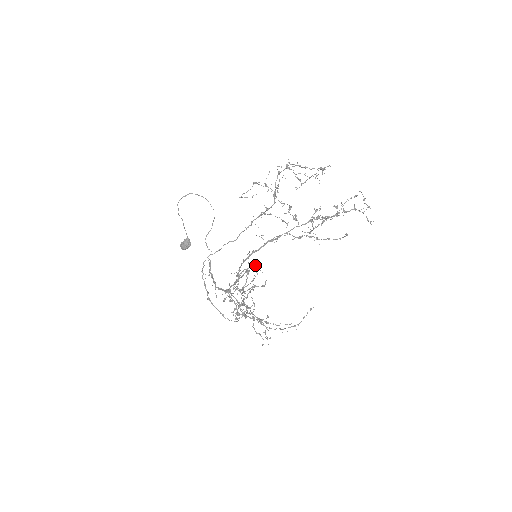
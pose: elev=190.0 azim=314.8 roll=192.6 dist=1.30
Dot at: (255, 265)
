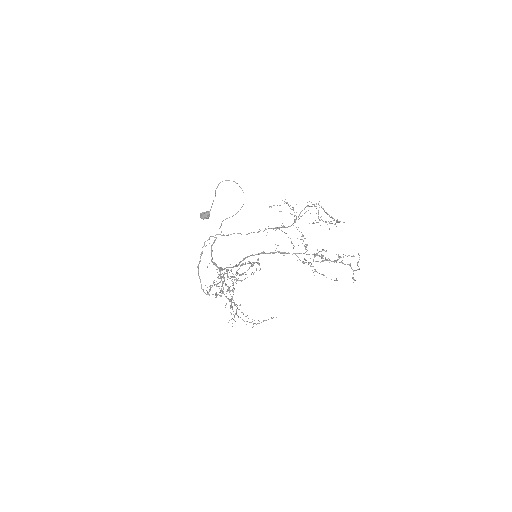
Dot at: (259, 263)
